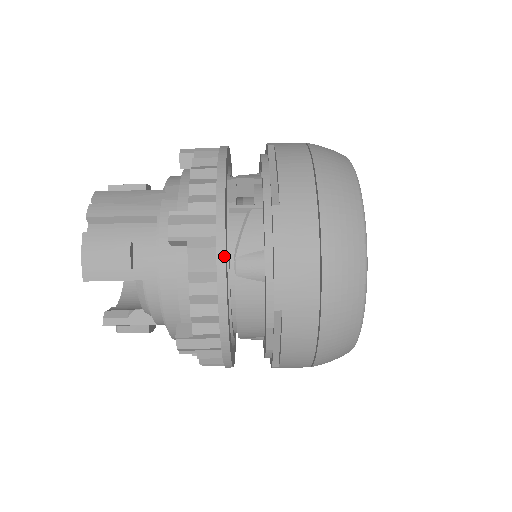
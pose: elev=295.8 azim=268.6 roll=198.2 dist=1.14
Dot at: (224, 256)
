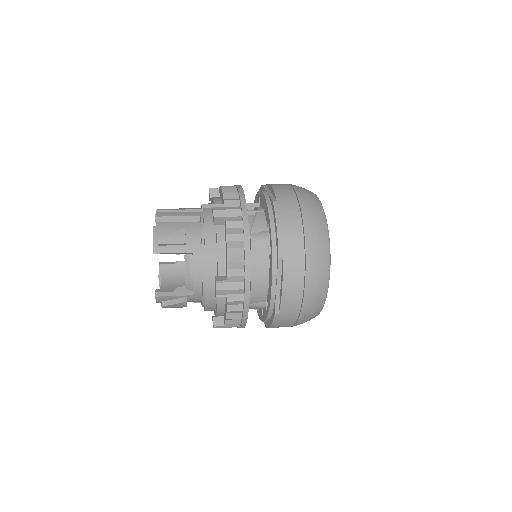
Dot at: (248, 225)
